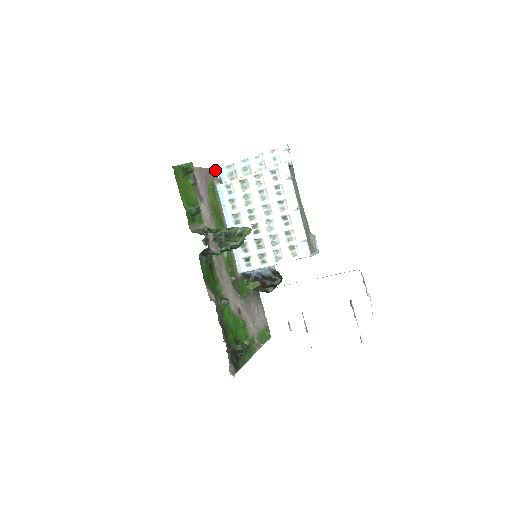
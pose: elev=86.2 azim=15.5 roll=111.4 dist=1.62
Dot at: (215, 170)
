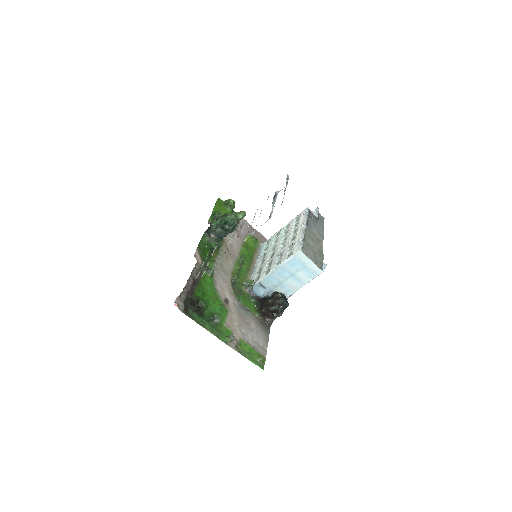
Dot at: occluded
